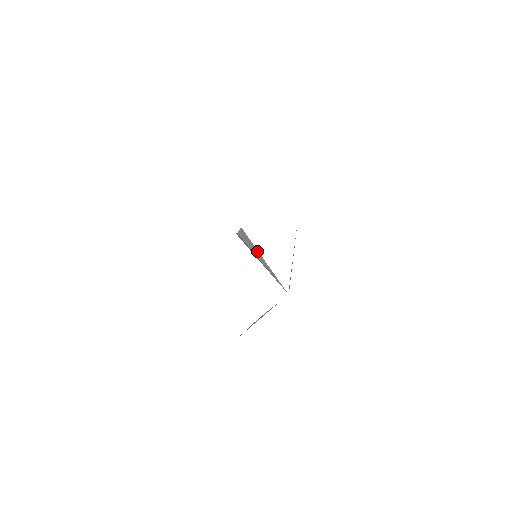
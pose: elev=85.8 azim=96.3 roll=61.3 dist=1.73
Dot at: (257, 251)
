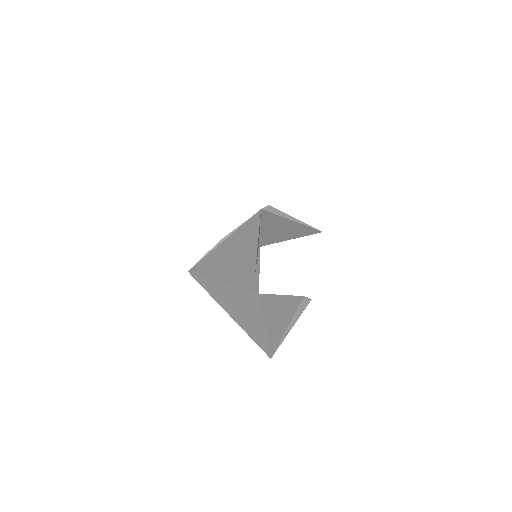
Dot at: (259, 262)
